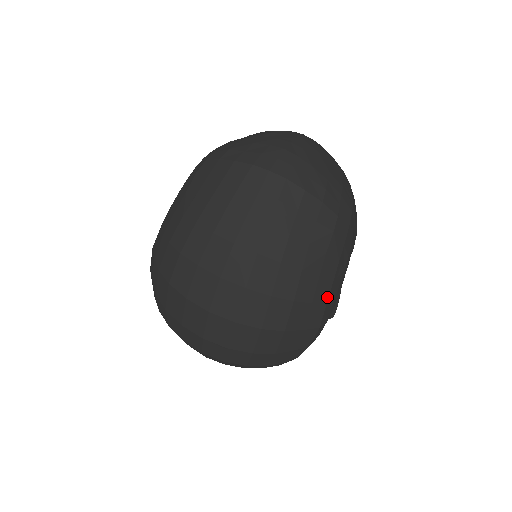
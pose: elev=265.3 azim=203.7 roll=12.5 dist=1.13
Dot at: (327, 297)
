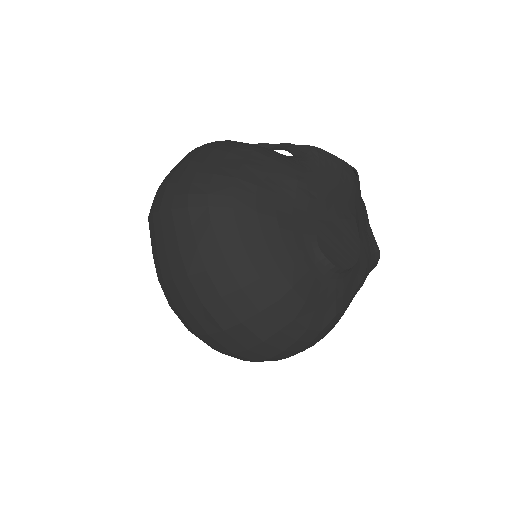
Dot at: (255, 274)
